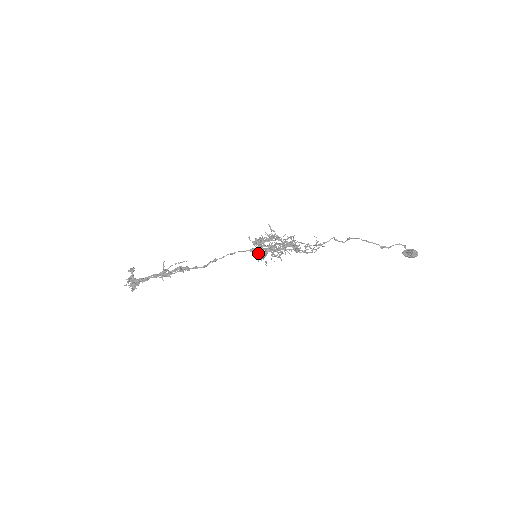
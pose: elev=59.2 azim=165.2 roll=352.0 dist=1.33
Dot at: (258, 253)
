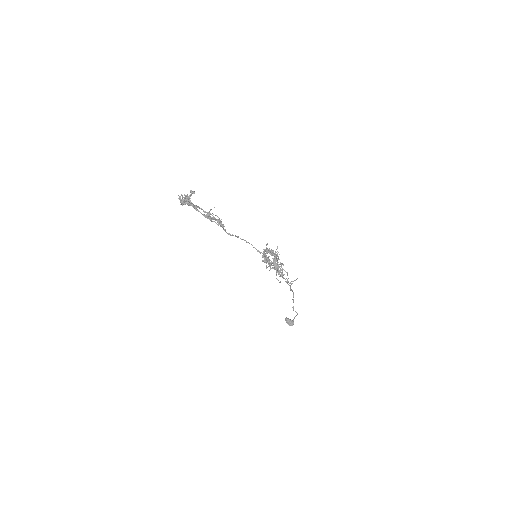
Dot at: occluded
